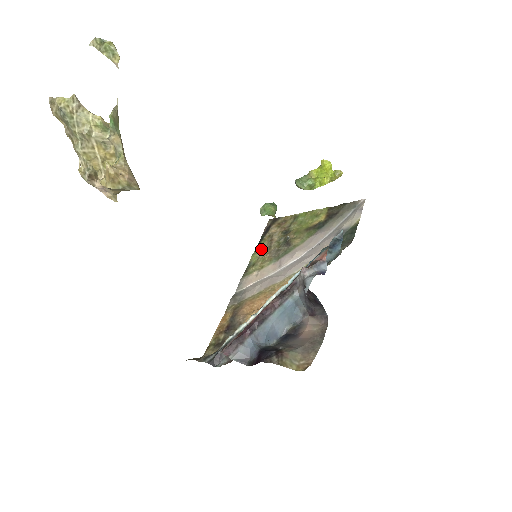
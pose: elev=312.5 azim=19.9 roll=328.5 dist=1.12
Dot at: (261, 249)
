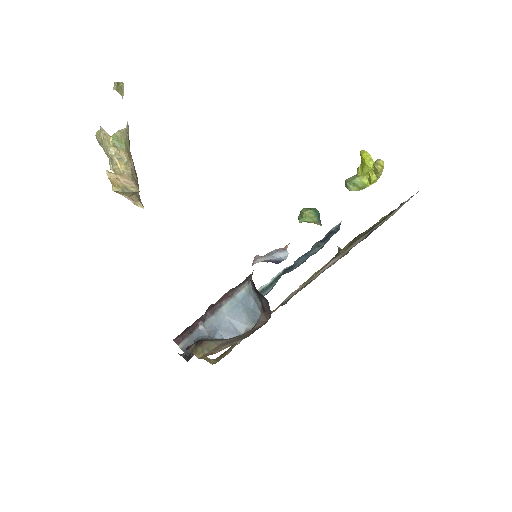
Dot at: occluded
